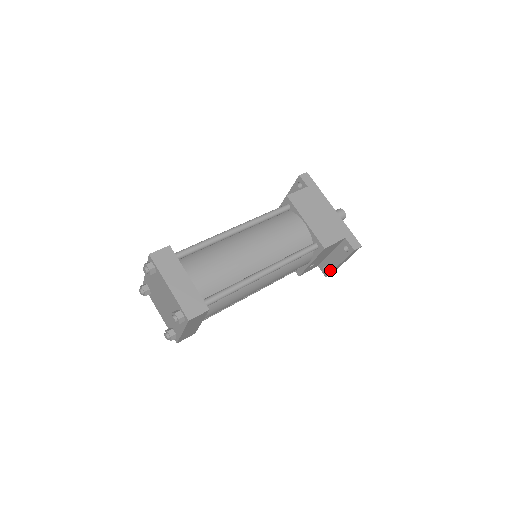
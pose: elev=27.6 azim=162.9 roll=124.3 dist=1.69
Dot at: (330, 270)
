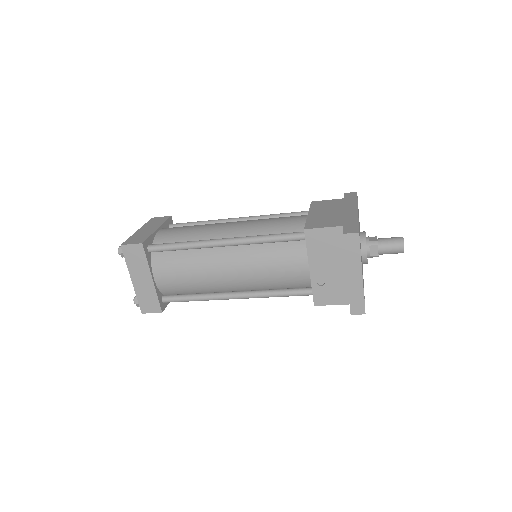
Dot at: (349, 296)
